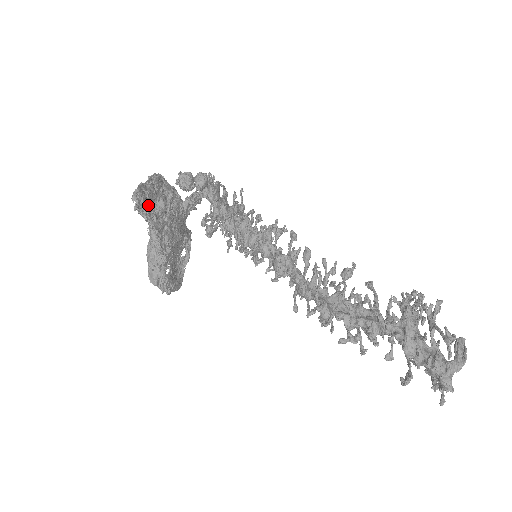
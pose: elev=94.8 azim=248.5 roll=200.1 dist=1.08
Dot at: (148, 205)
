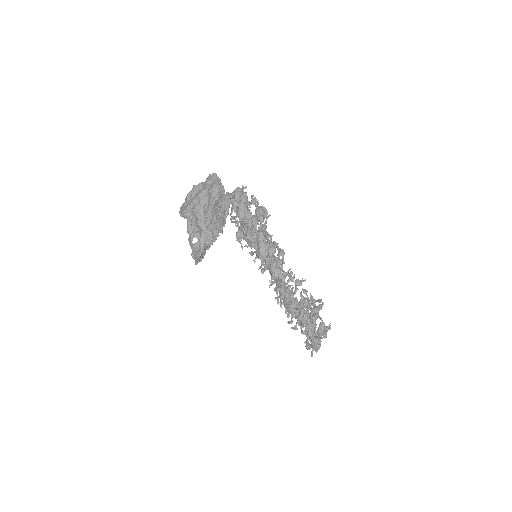
Dot at: occluded
